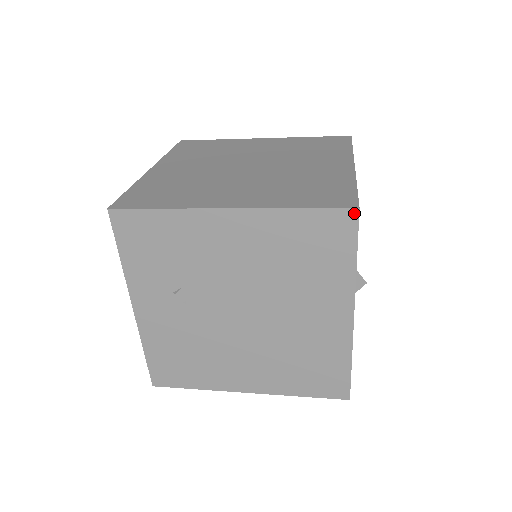
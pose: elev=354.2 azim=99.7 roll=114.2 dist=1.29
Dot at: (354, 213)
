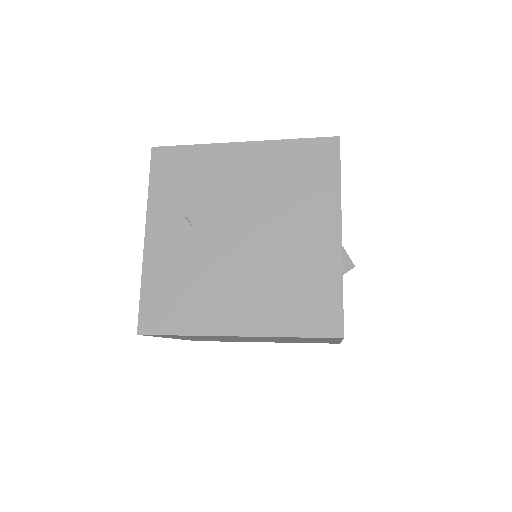
Dot at: (336, 140)
